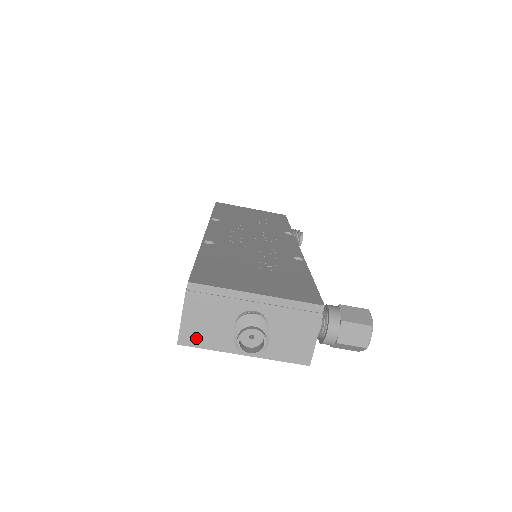
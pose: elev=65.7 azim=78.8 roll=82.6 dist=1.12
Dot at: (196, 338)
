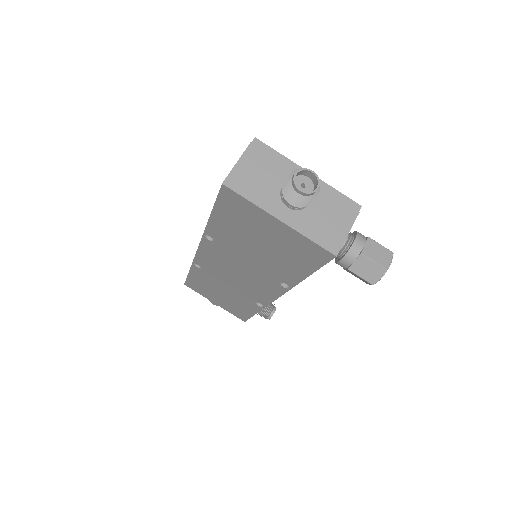
Dot at: (242, 185)
